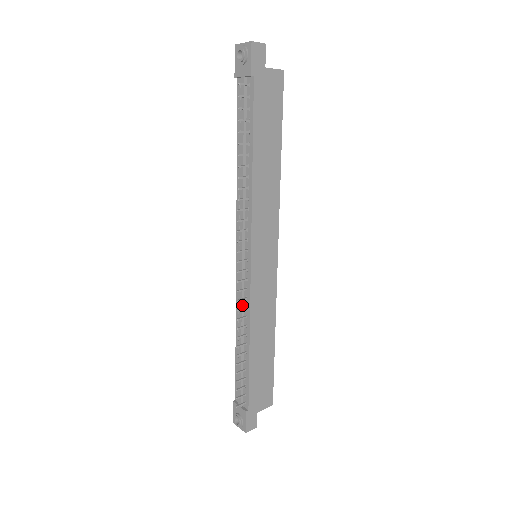
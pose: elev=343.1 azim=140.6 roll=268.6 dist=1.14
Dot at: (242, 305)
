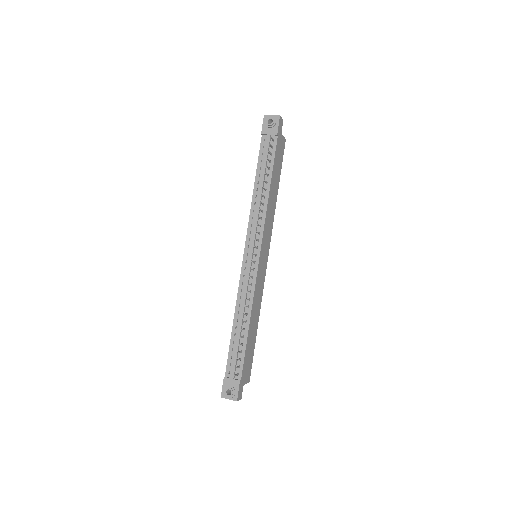
Dot at: (247, 290)
